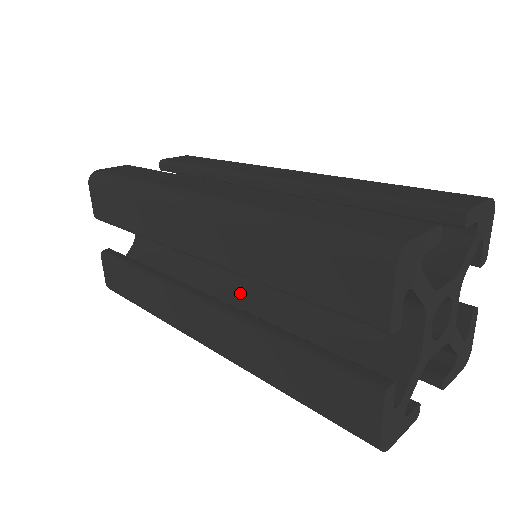
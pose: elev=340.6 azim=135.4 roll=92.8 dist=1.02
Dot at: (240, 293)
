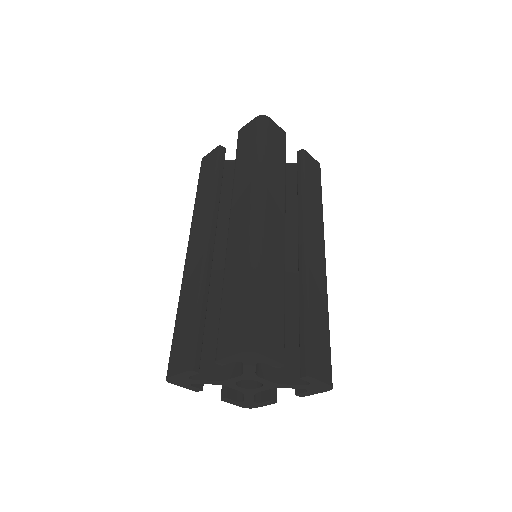
Dot at: occluded
